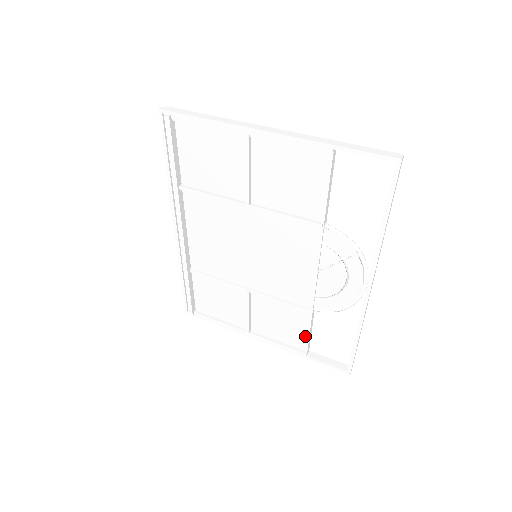
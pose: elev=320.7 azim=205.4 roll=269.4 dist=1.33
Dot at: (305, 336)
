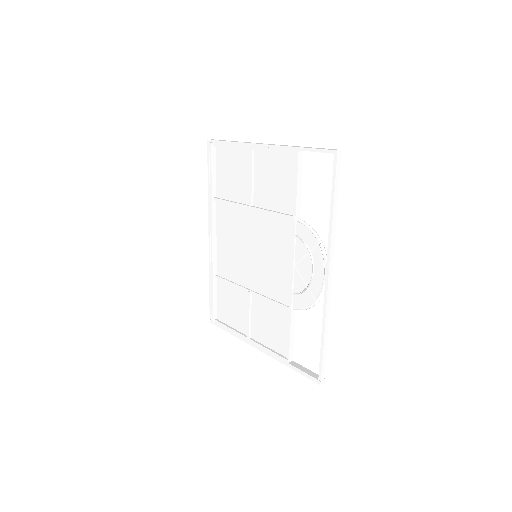
Dot at: (287, 339)
